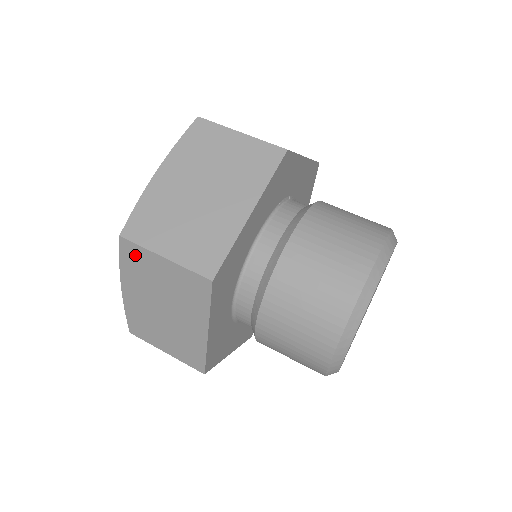
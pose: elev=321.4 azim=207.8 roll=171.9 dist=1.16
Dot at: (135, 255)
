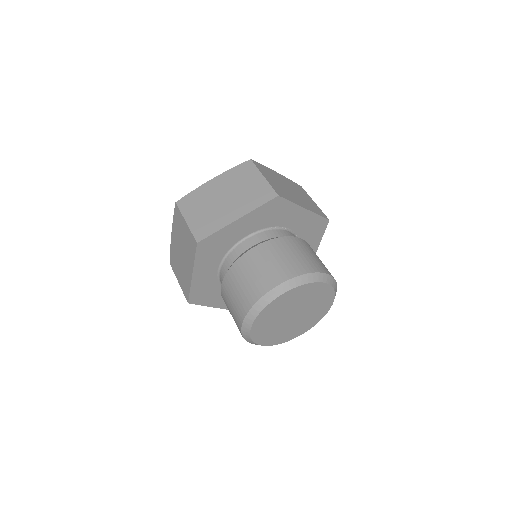
Dot at: (178, 216)
